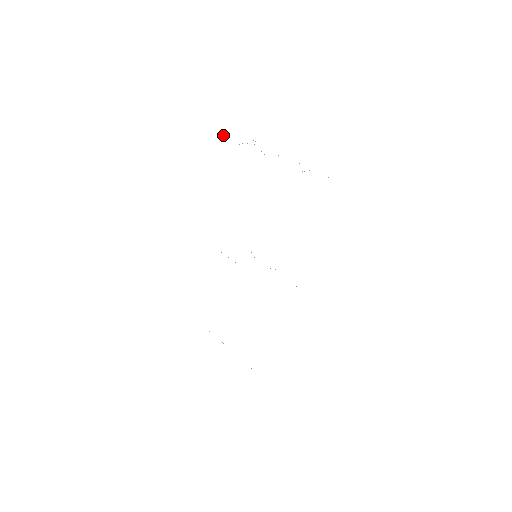
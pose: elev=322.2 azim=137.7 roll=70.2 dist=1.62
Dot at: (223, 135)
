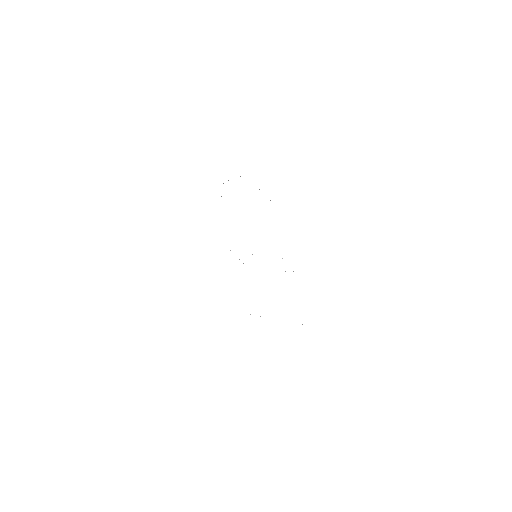
Dot at: occluded
